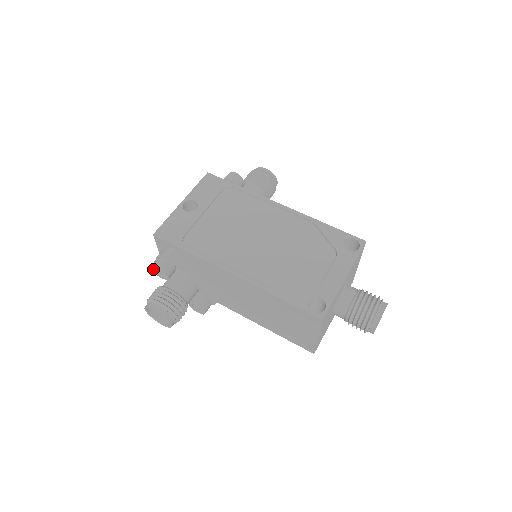
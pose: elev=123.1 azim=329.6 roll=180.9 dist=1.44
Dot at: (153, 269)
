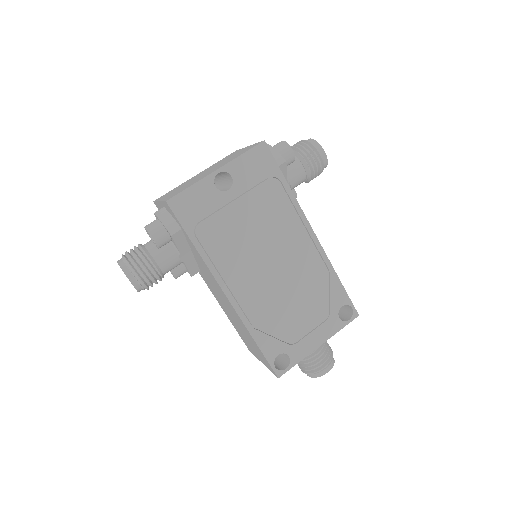
Dot at: (146, 230)
